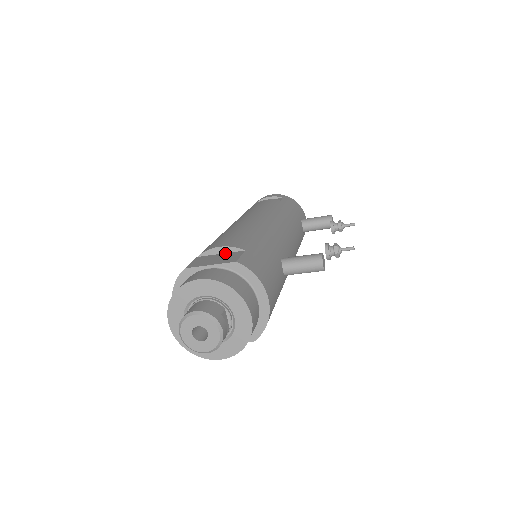
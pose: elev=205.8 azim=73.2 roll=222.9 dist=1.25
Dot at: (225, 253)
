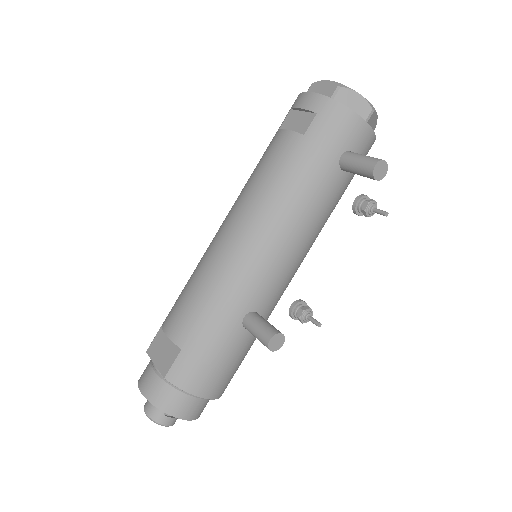
Dot at: occluded
